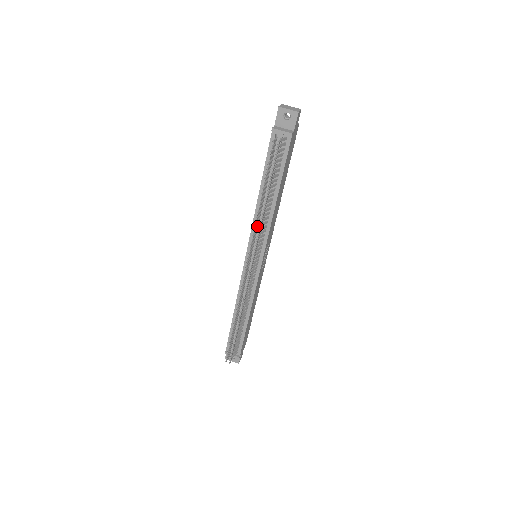
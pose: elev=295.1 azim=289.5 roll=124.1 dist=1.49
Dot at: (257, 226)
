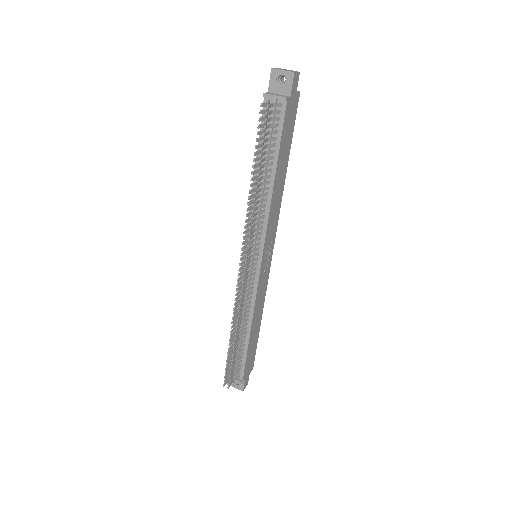
Dot at: occluded
